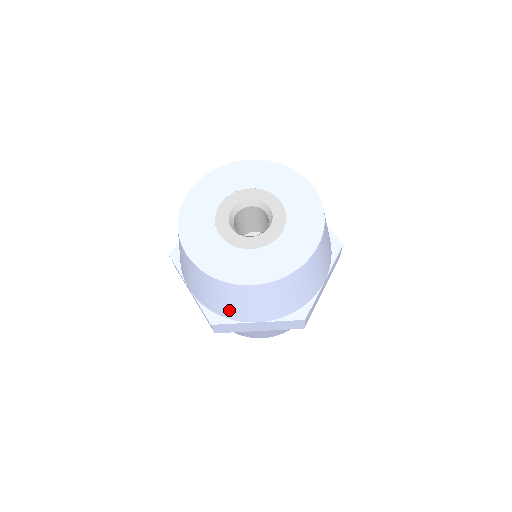
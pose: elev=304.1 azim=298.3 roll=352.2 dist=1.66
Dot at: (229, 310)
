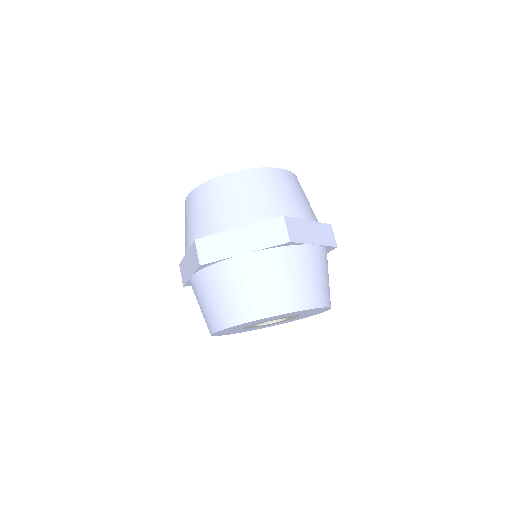
Dot at: (285, 205)
